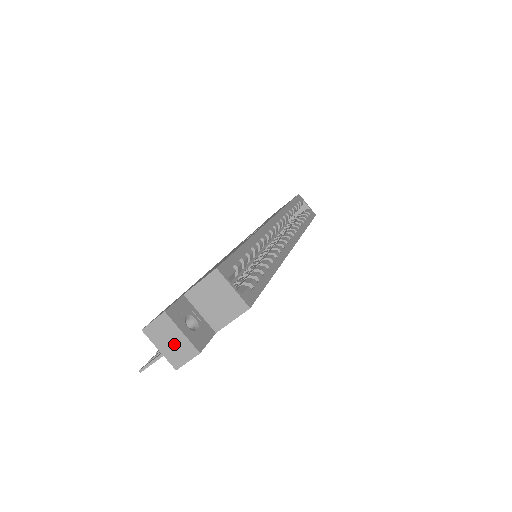
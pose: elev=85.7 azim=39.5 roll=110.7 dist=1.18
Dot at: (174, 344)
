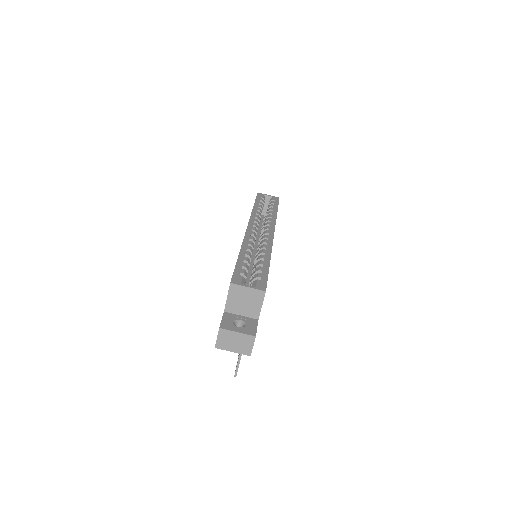
Dot at: (238, 342)
